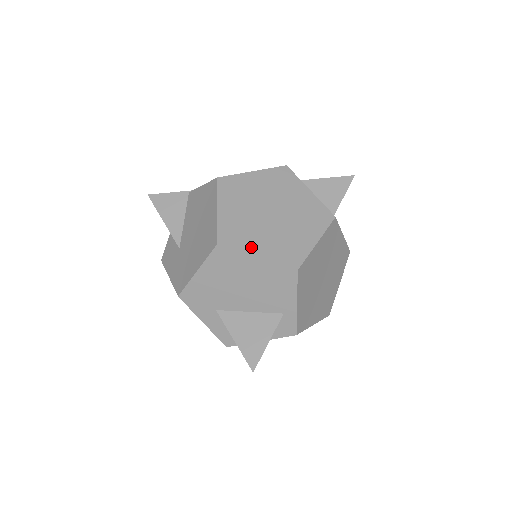
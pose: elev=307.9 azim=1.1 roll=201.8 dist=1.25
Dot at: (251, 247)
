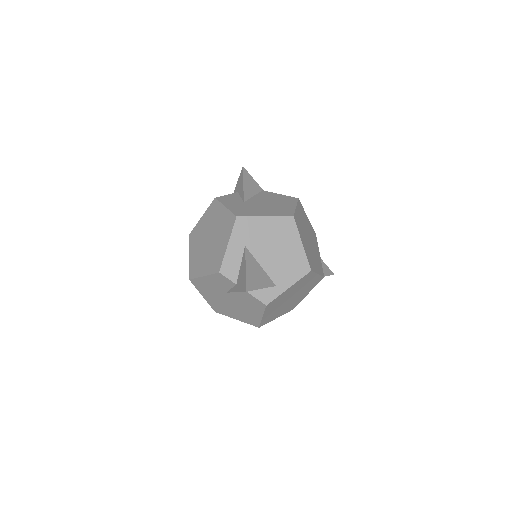
Dot at: (302, 237)
